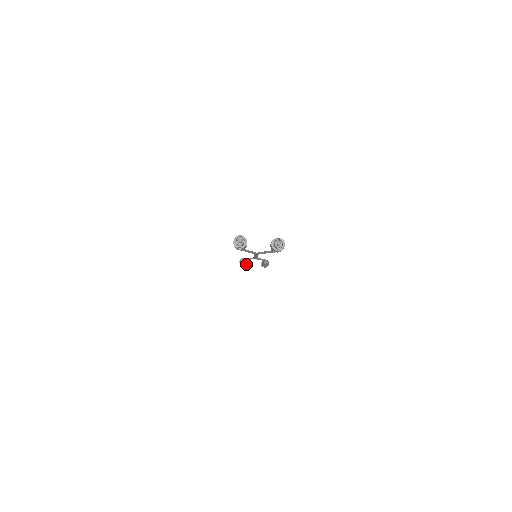
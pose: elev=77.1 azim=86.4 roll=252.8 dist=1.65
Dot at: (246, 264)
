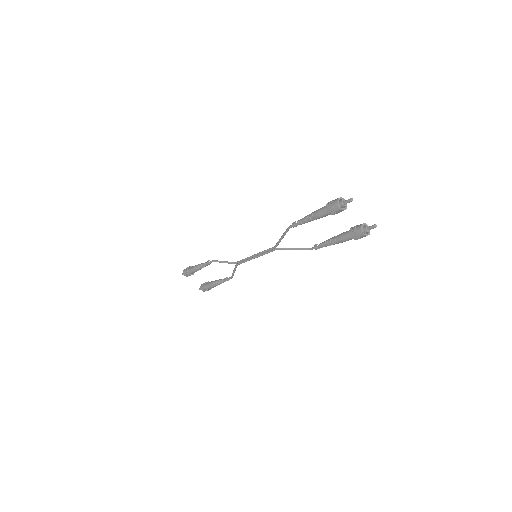
Dot at: (192, 274)
